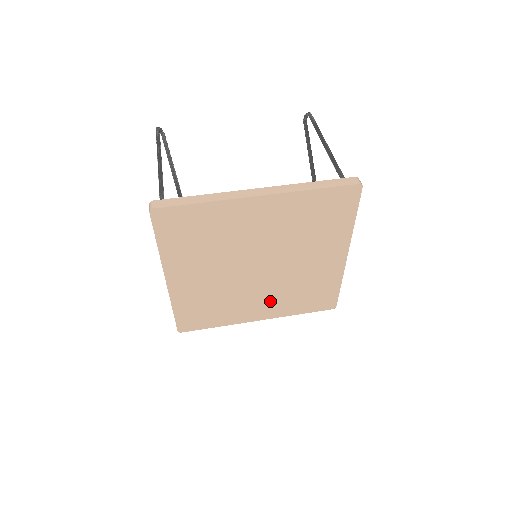
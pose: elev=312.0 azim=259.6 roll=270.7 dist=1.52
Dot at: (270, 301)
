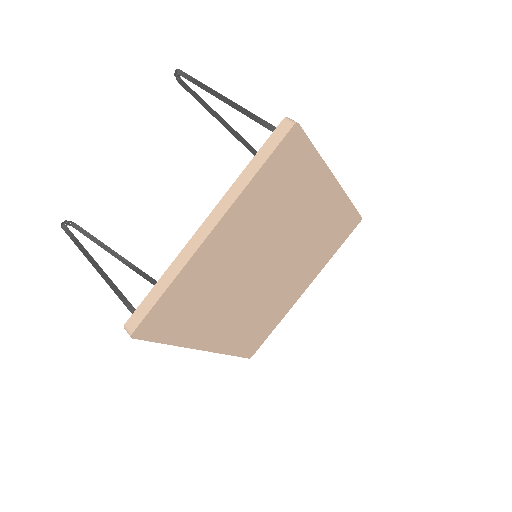
Dot at: (302, 272)
